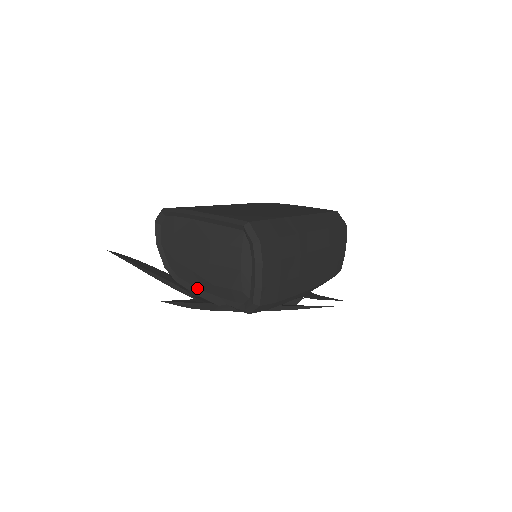
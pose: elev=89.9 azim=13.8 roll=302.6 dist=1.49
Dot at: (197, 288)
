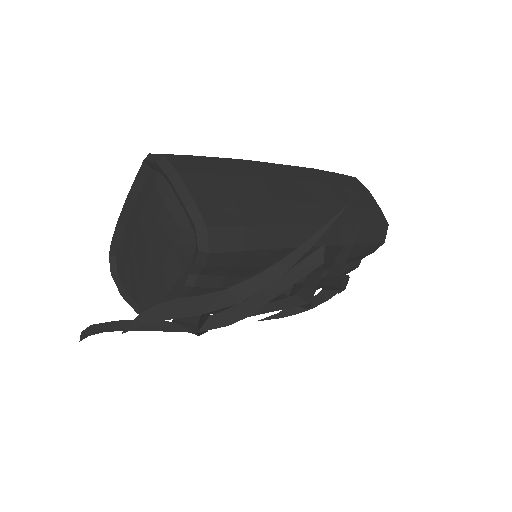
Dot at: (164, 296)
